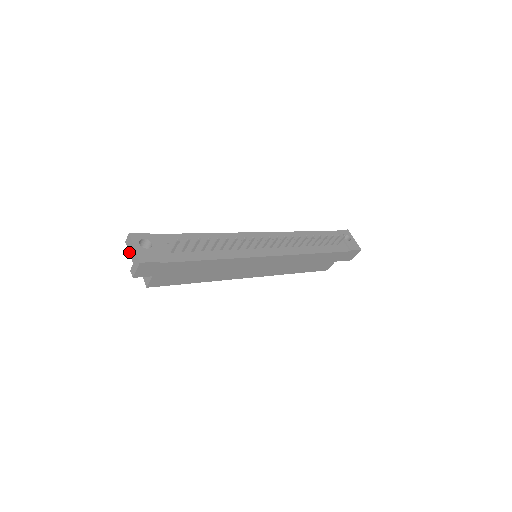
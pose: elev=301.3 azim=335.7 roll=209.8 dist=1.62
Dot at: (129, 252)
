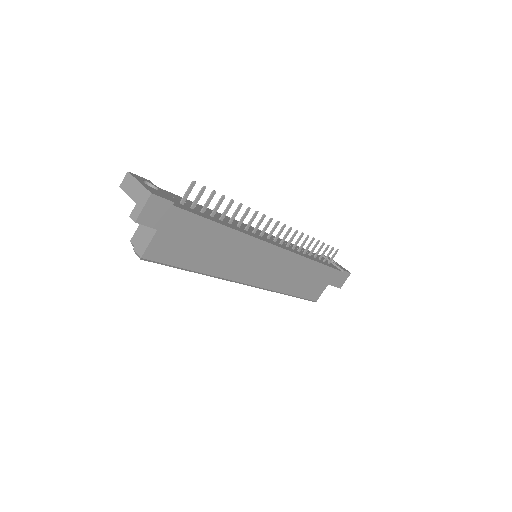
Dot at: (128, 194)
